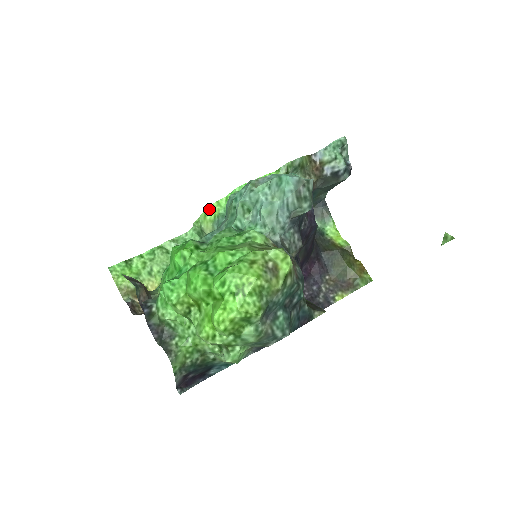
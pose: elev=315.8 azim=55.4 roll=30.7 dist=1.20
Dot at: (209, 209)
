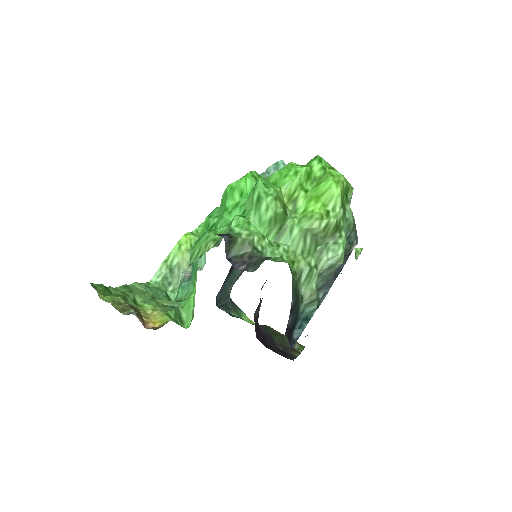
Dot at: (184, 238)
